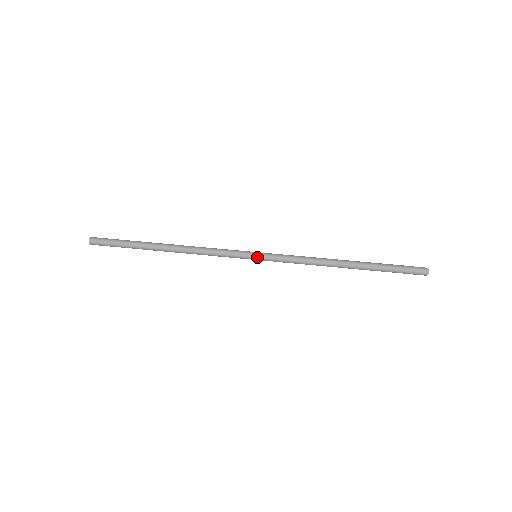
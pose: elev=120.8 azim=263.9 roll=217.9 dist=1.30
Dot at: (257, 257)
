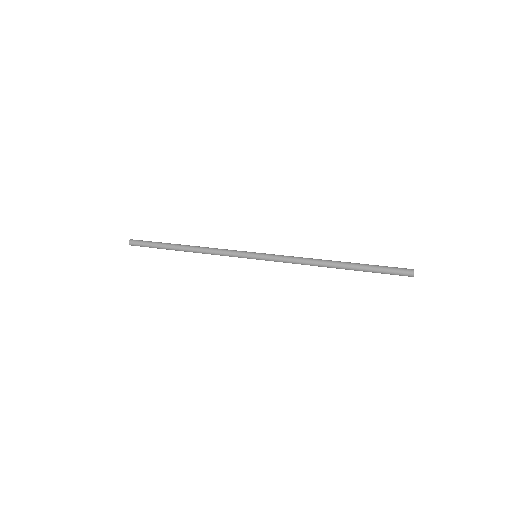
Dot at: (257, 253)
